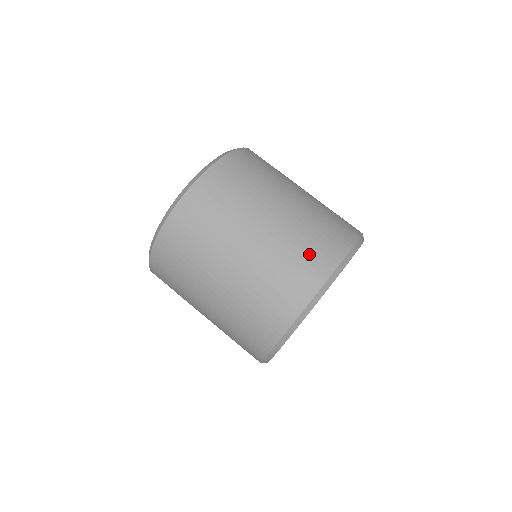
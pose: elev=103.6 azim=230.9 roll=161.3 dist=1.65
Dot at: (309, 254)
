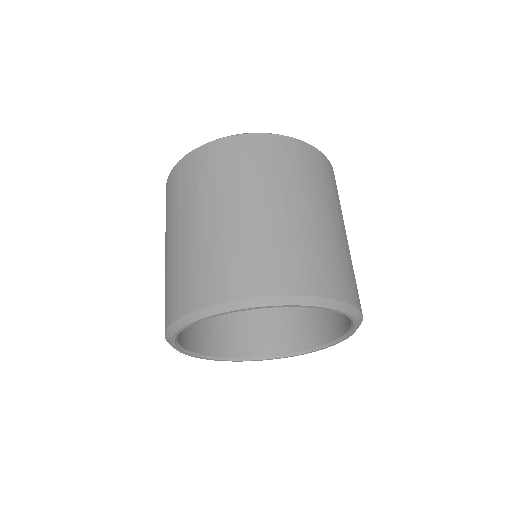
Dot at: occluded
